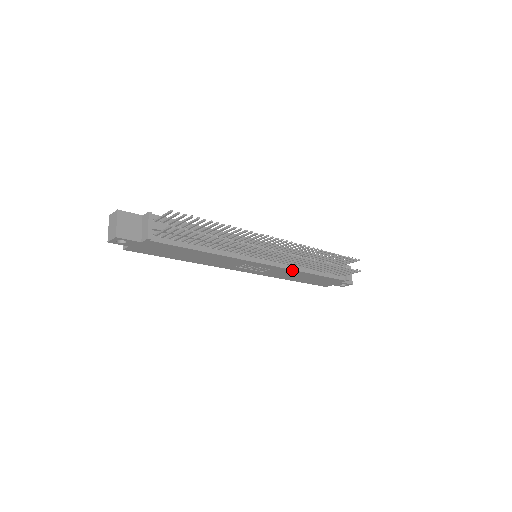
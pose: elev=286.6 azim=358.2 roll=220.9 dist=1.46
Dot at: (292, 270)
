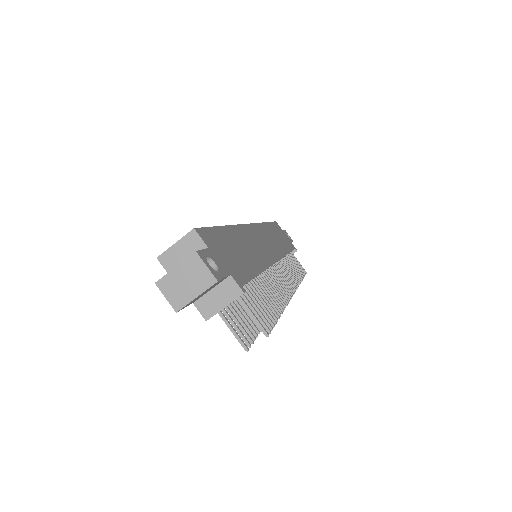
Dot at: occluded
